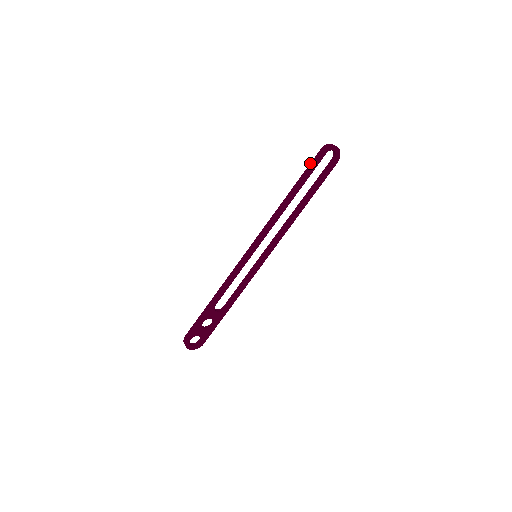
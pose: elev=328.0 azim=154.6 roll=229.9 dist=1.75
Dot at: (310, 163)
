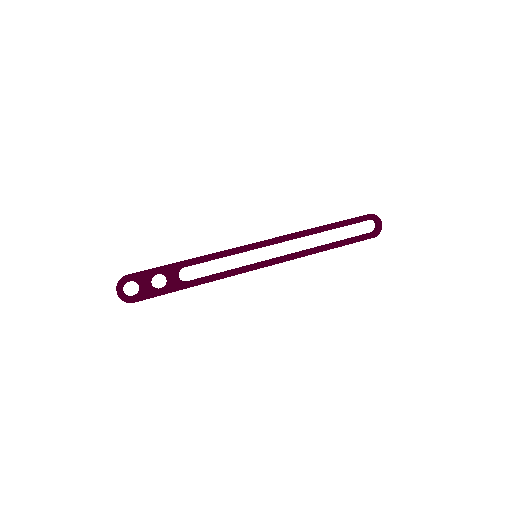
Dot at: occluded
